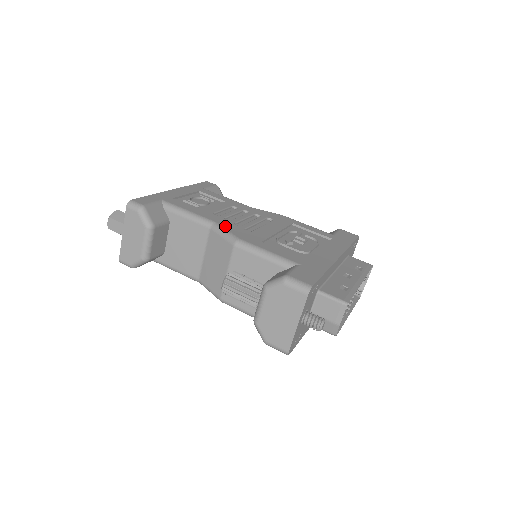
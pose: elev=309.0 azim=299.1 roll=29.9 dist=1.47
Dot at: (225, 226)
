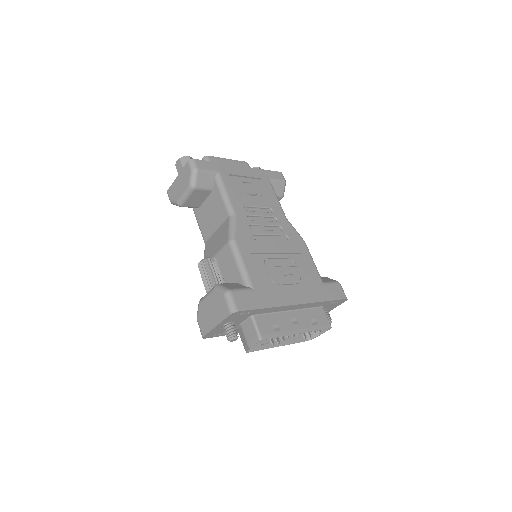
Dot at: (239, 223)
